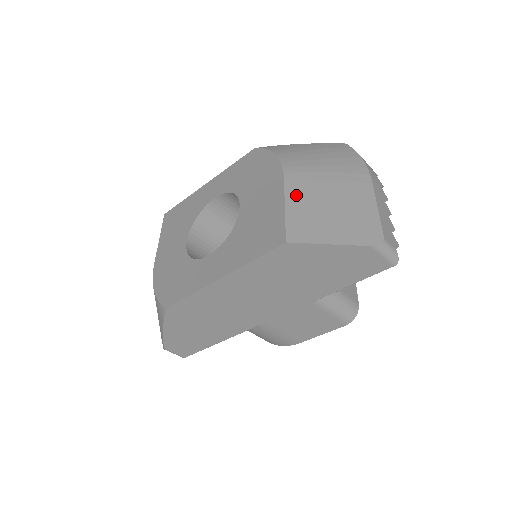
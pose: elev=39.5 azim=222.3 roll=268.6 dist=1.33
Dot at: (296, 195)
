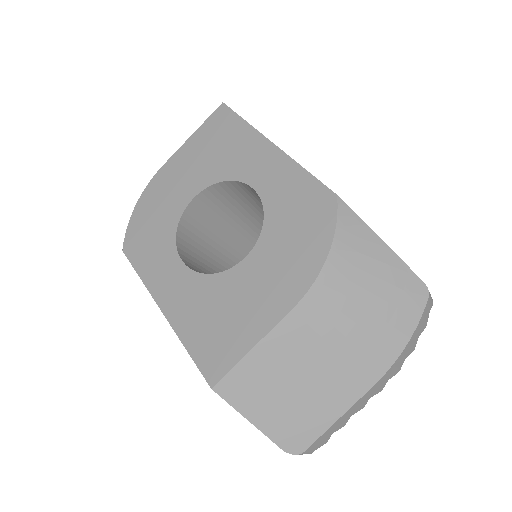
Dot at: (280, 342)
